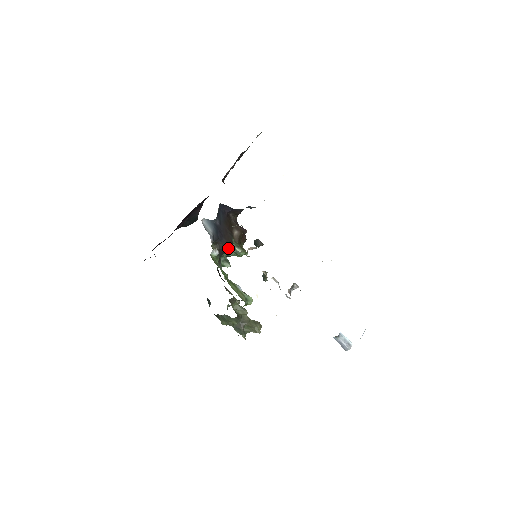
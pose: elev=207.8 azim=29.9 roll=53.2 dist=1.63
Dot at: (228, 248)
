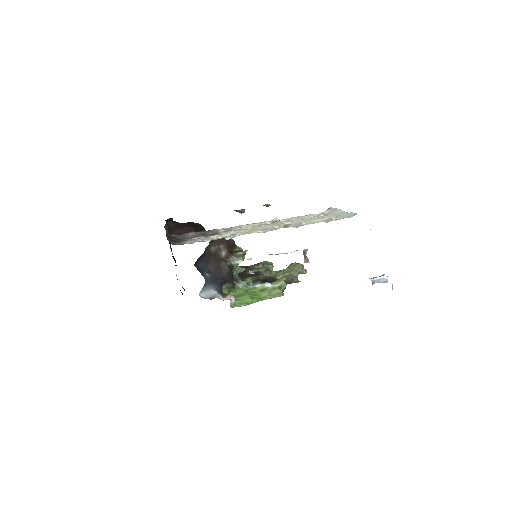
Dot at: (232, 271)
